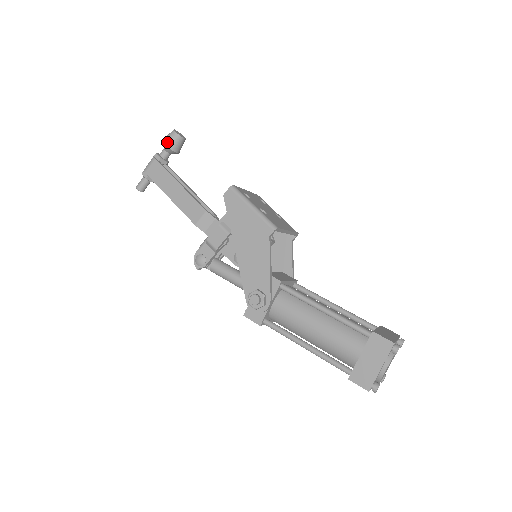
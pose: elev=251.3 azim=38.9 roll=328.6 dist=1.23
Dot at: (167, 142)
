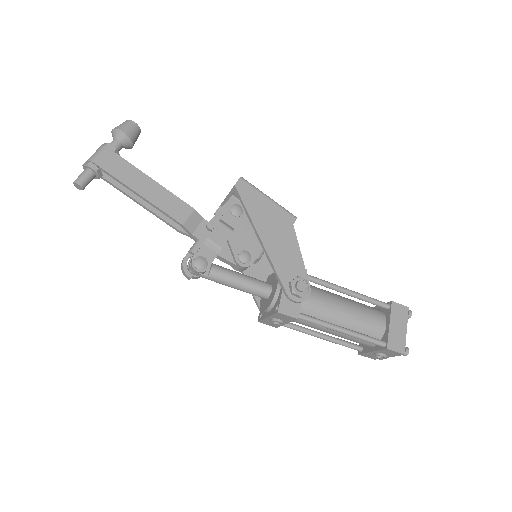
Dot at: (126, 130)
